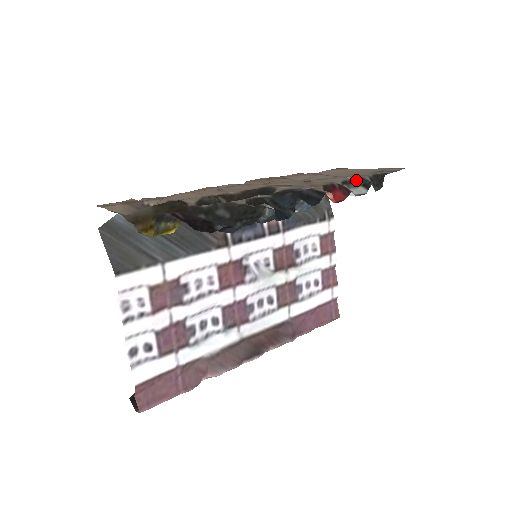
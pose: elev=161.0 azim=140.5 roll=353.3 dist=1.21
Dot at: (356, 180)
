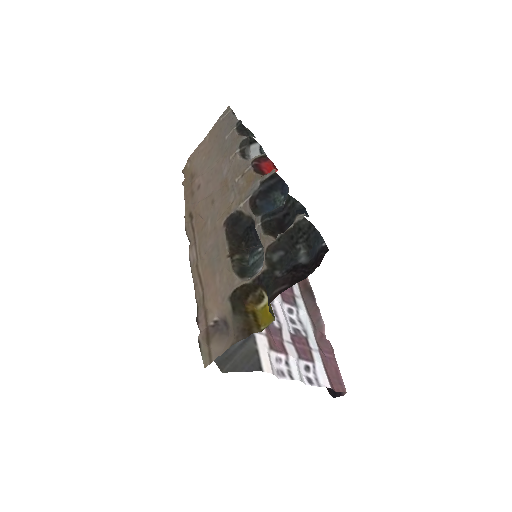
Dot at: (243, 147)
